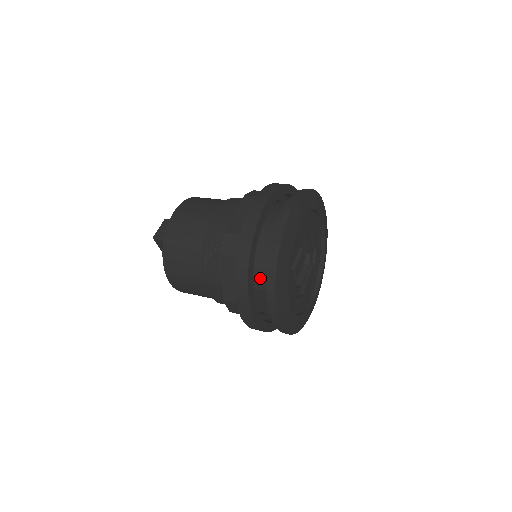
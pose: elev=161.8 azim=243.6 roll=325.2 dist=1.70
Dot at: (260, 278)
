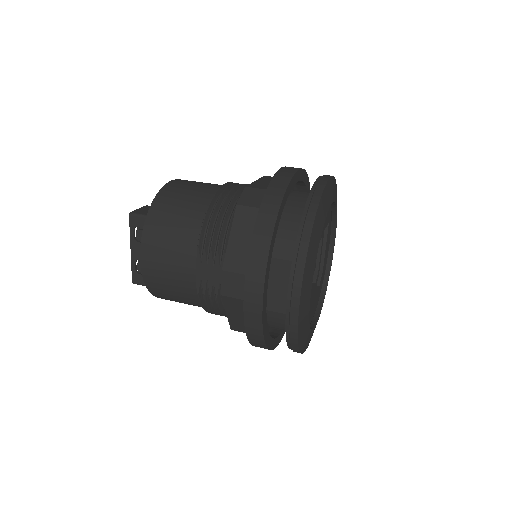
Dot at: (282, 241)
